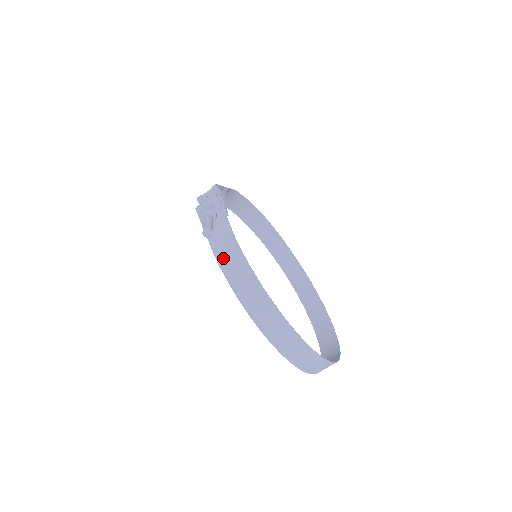
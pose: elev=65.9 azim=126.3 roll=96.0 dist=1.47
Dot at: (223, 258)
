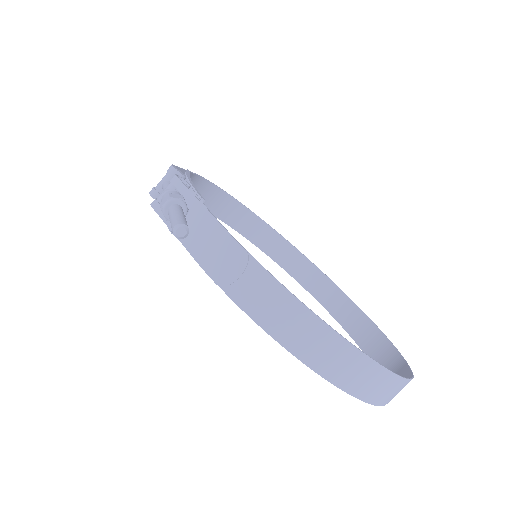
Dot at: (215, 266)
